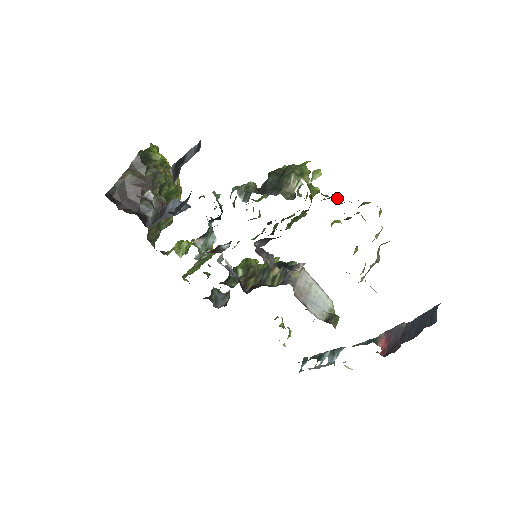
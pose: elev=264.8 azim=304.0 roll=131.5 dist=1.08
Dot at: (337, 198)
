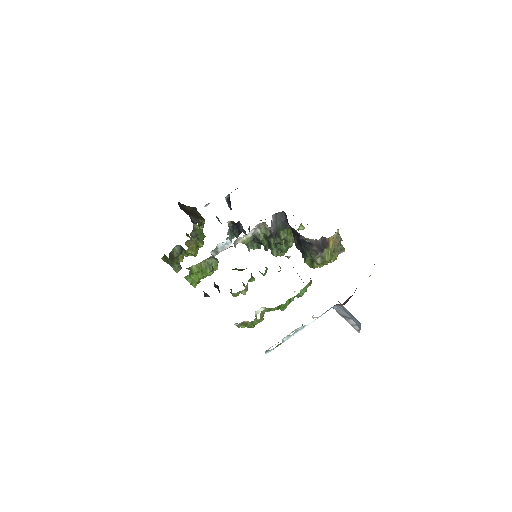
Dot at: occluded
